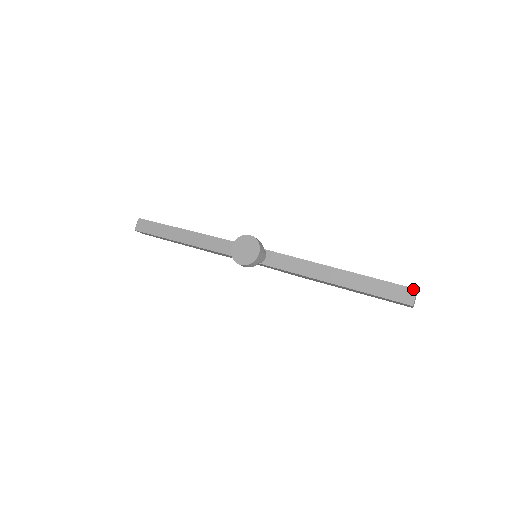
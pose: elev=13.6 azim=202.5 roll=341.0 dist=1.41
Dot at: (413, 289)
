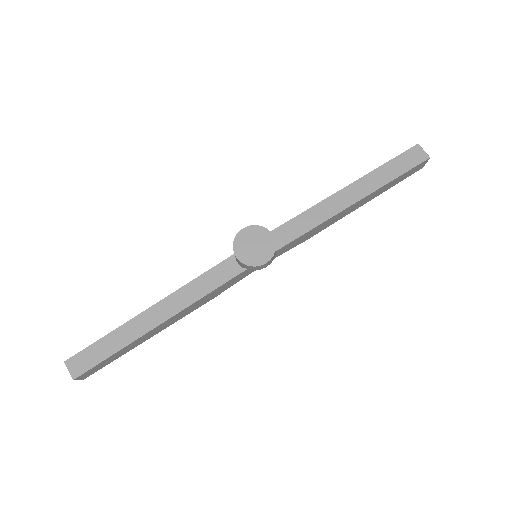
Dot at: (416, 146)
